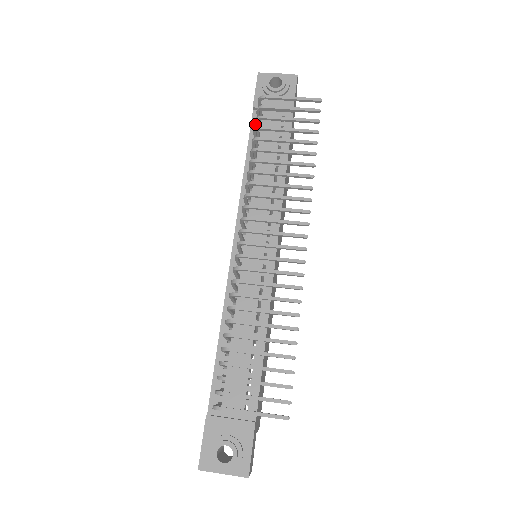
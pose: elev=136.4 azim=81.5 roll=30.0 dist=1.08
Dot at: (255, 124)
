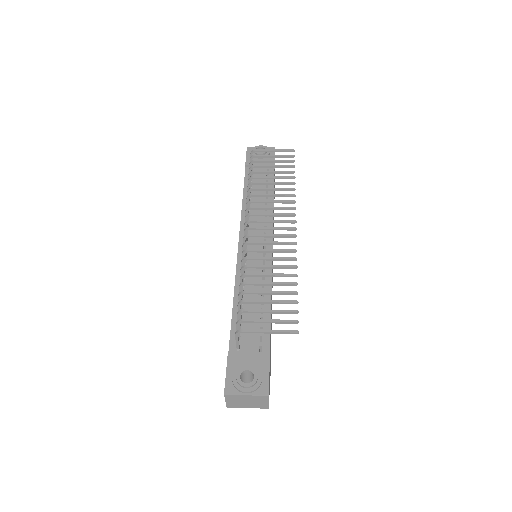
Dot at: occluded
